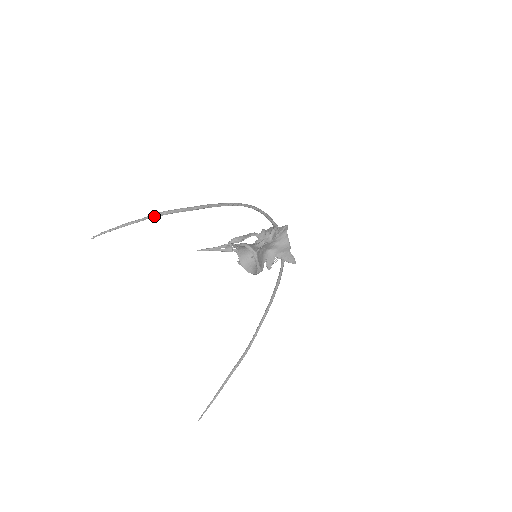
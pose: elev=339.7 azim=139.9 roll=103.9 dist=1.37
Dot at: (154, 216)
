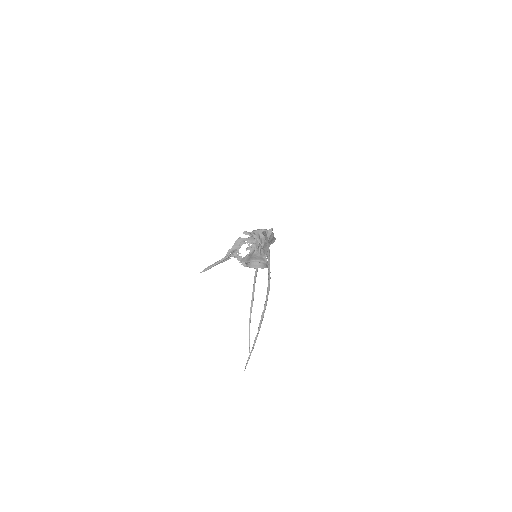
Dot at: occluded
